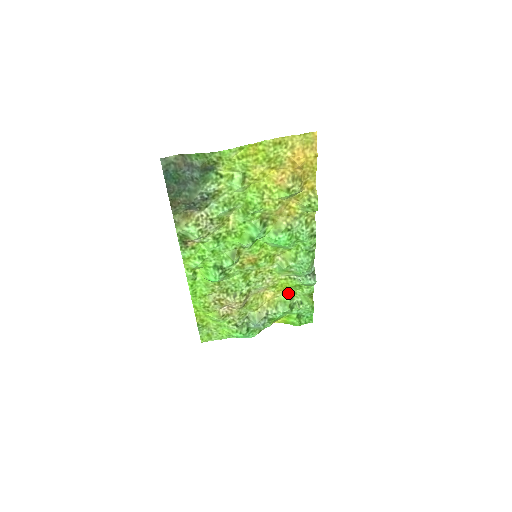
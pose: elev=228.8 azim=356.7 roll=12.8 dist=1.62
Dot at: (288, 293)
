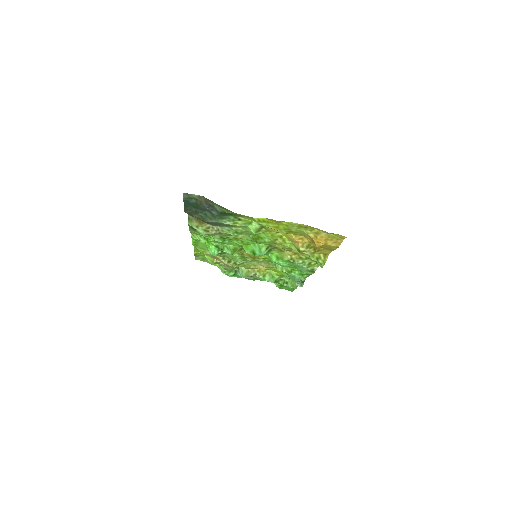
Dot at: occluded
